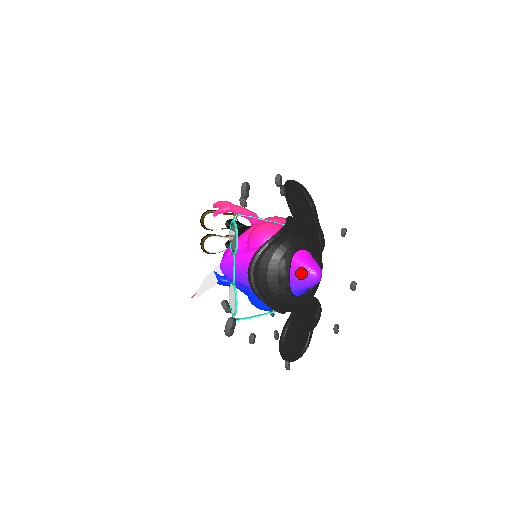
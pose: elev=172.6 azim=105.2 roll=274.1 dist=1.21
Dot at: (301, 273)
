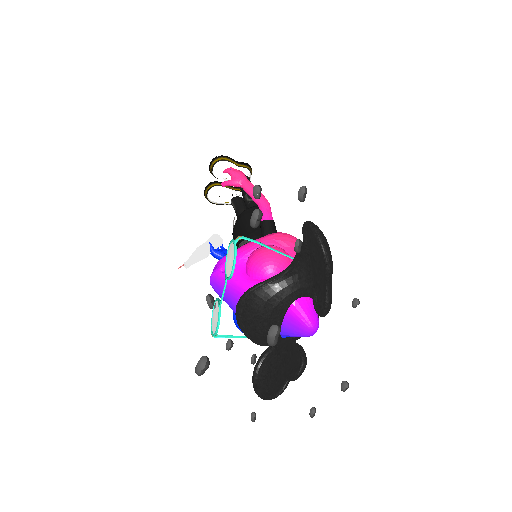
Dot at: (295, 323)
